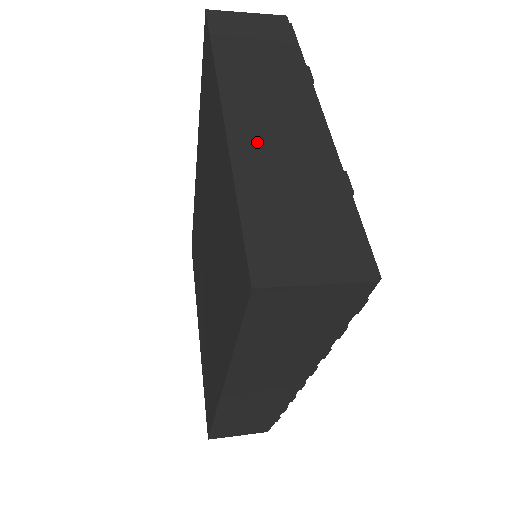
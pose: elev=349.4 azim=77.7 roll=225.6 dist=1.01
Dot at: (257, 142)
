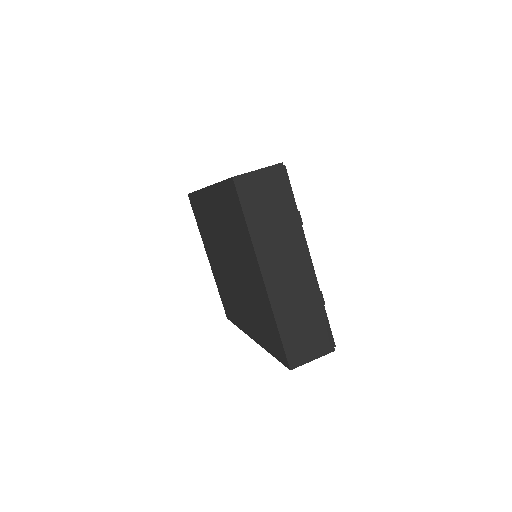
Dot at: (281, 291)
